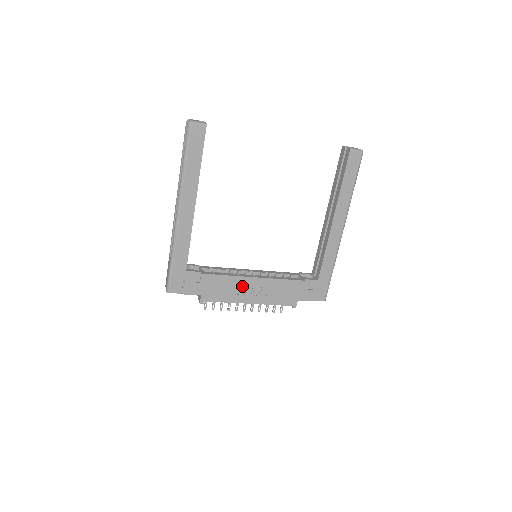
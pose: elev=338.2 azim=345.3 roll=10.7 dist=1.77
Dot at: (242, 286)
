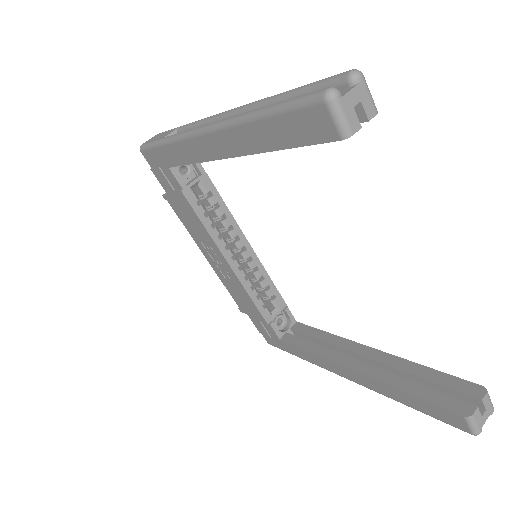
Dot at: (211, 246)
